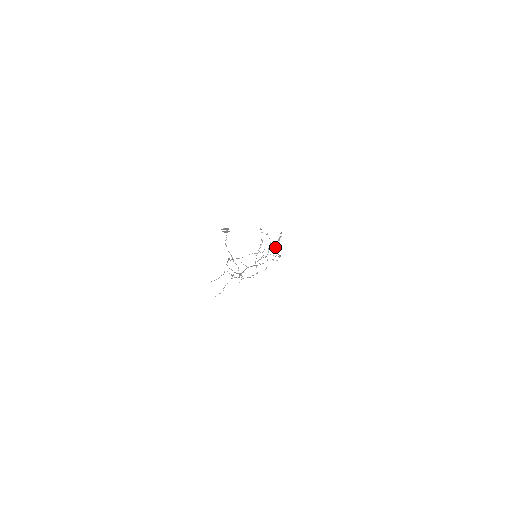
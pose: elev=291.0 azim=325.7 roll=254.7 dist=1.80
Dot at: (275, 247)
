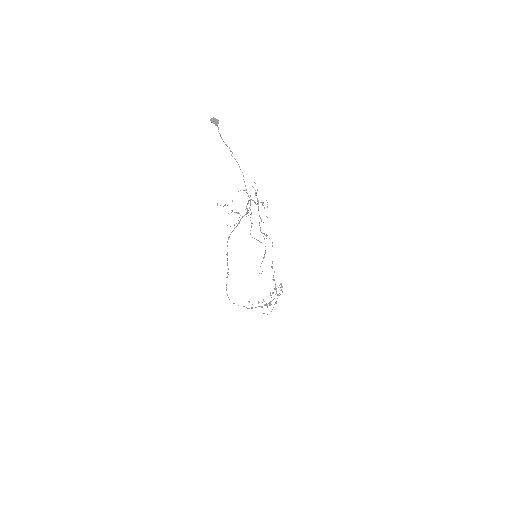
Dot at: (273, 293)
